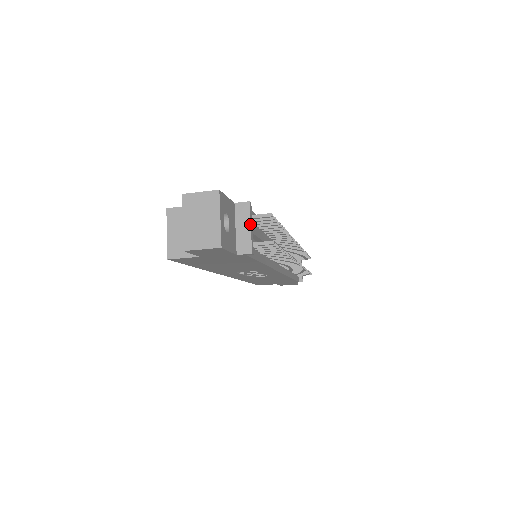
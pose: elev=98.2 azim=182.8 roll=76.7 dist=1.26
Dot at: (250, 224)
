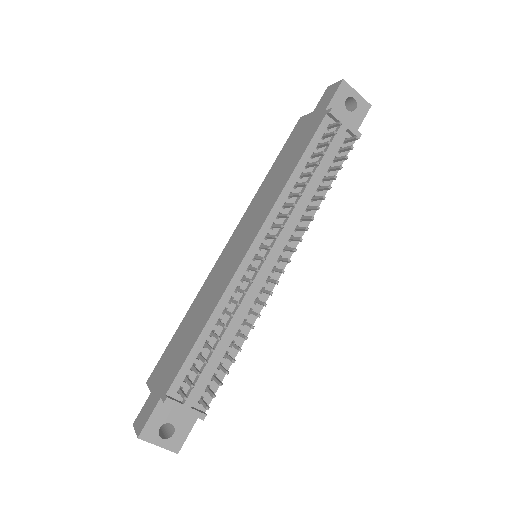
Dot at: occluded
